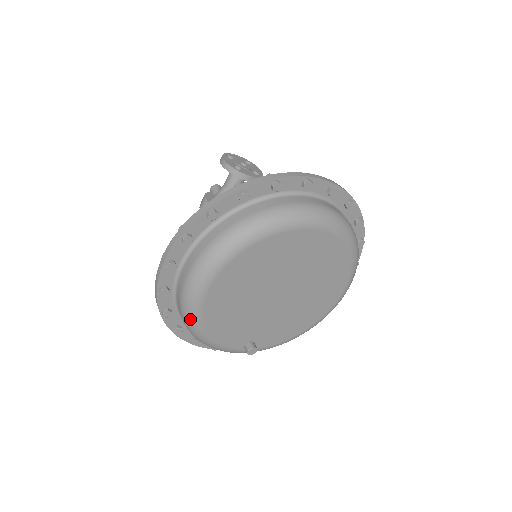
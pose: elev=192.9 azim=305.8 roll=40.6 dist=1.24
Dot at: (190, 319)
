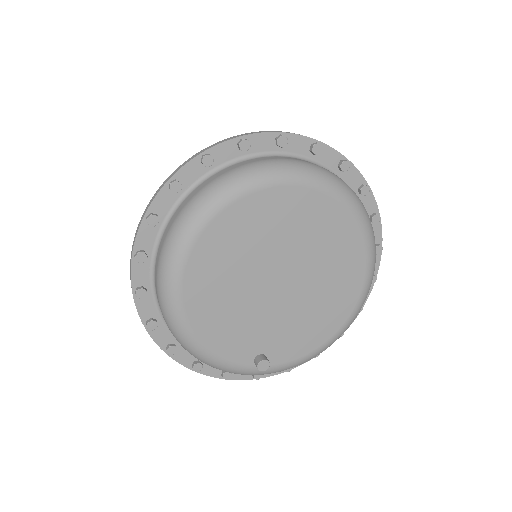
Dot at: (173, 321)
